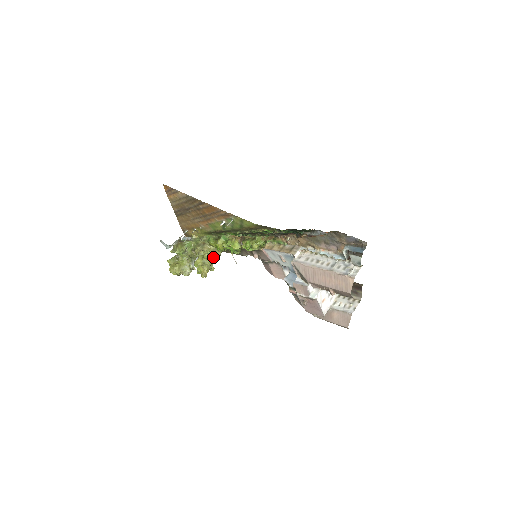
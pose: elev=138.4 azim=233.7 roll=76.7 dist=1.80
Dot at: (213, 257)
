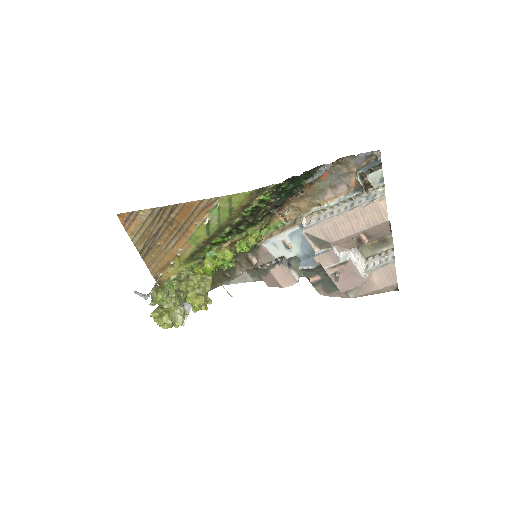
Dot at: (205, 285)
